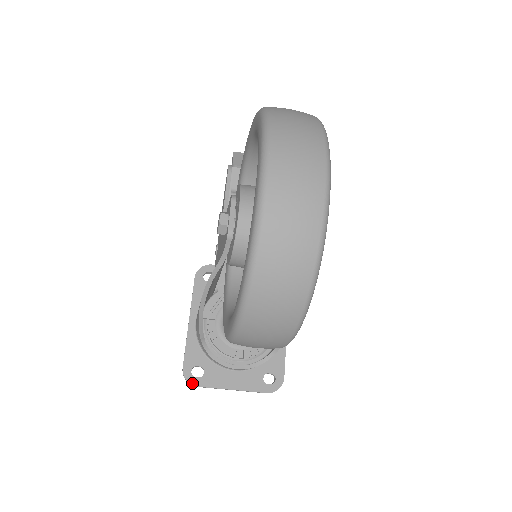
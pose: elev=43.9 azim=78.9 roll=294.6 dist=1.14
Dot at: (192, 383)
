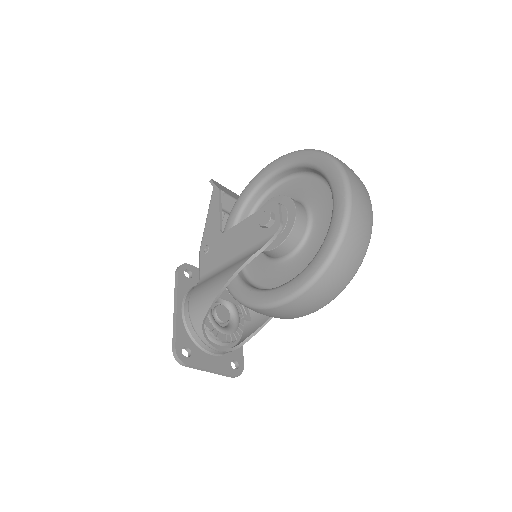
Dot at: (183, 361)
